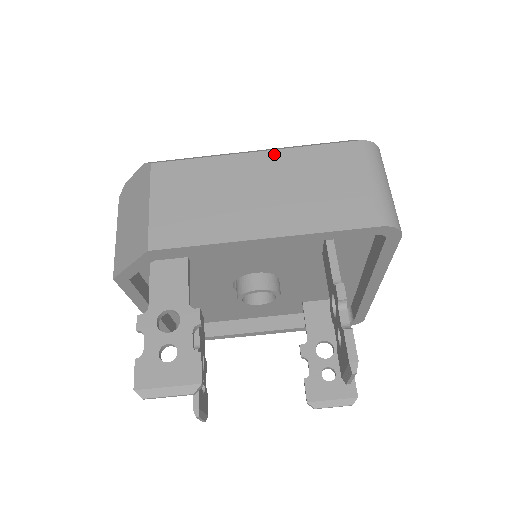
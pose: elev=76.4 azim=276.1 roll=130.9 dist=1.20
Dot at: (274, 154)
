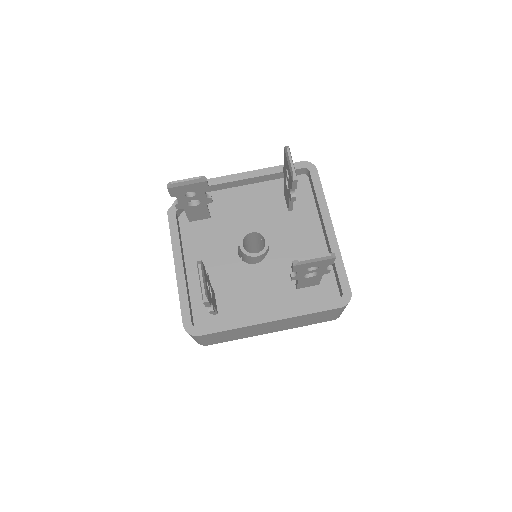
Dot at: occluded
